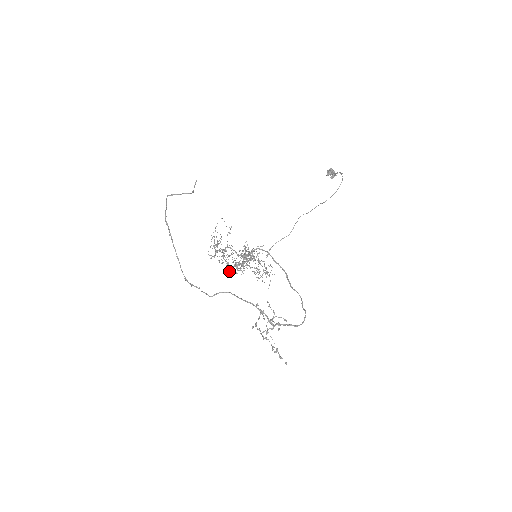
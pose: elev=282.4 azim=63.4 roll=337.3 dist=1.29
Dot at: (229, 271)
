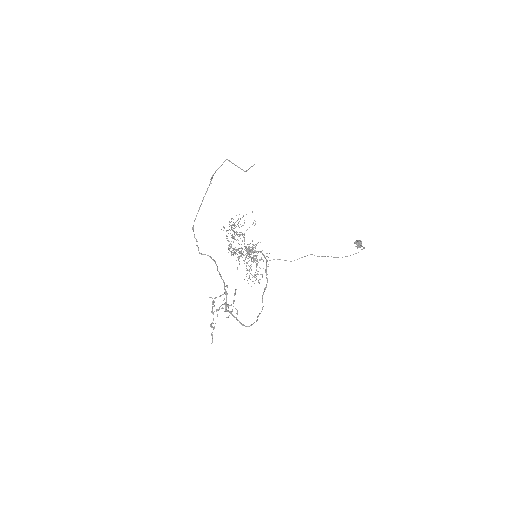
Dot at: (228, 249)
